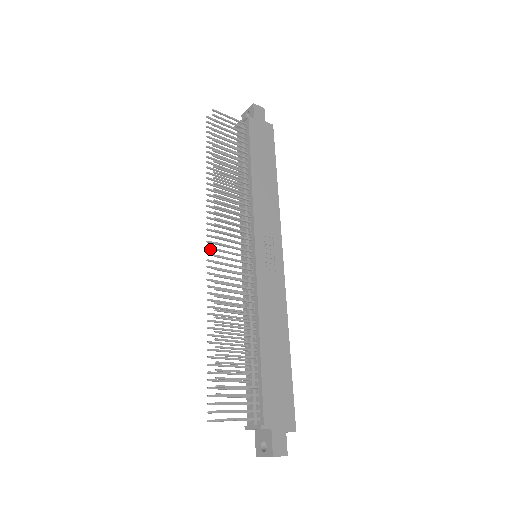
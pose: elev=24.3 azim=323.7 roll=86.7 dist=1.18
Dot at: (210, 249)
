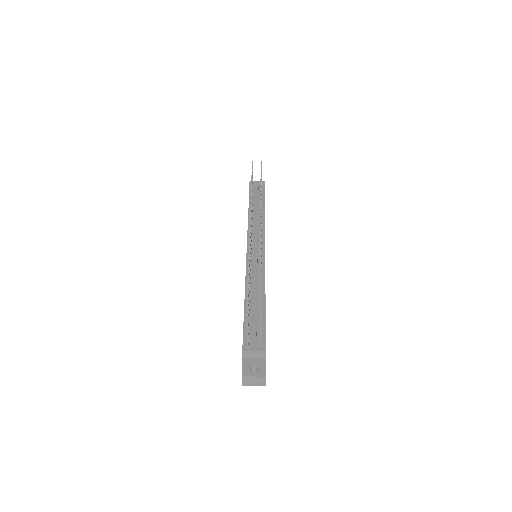
Dot at: (250, 225)
